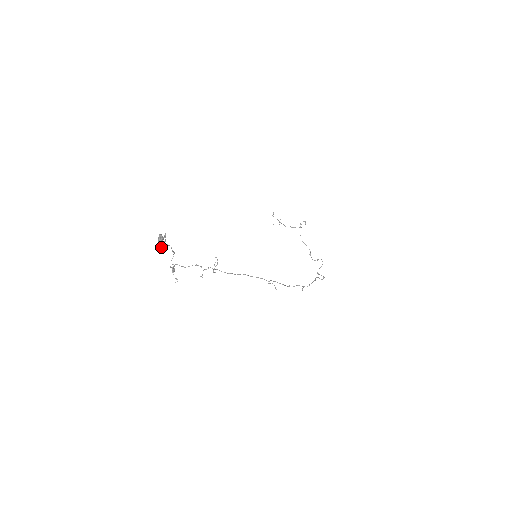
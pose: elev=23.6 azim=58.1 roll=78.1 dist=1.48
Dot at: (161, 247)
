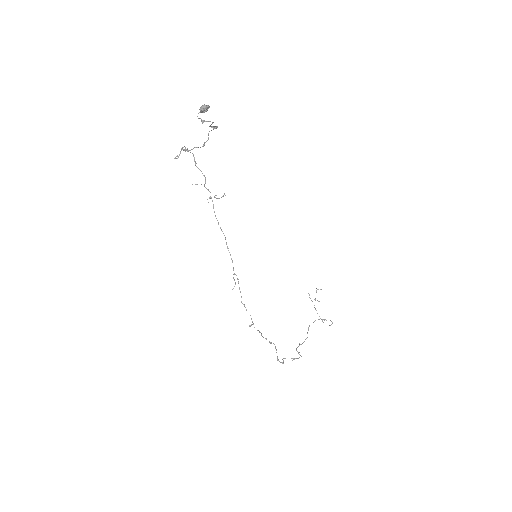
Dot at: occluded
